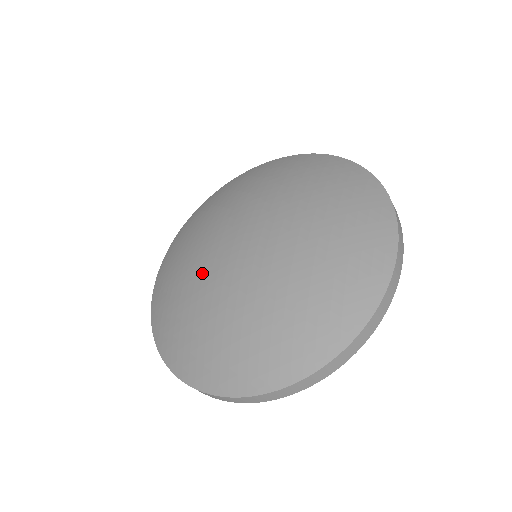
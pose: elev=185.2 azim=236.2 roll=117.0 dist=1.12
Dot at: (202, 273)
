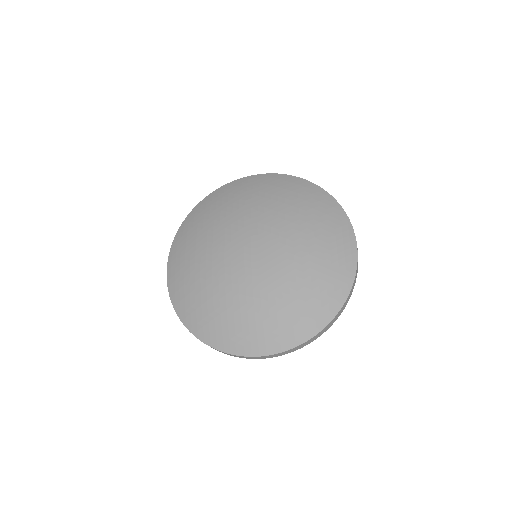
Dot at: (223, 274)
